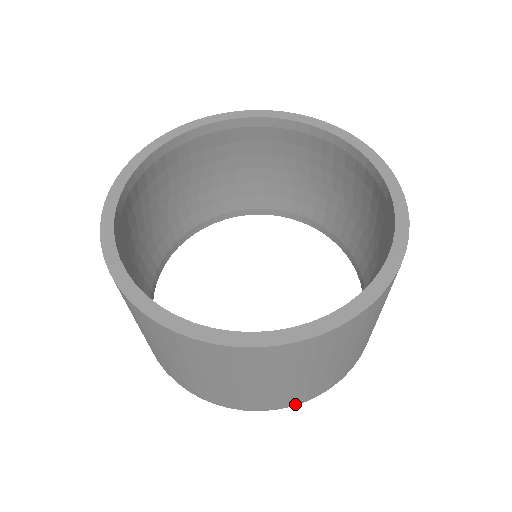
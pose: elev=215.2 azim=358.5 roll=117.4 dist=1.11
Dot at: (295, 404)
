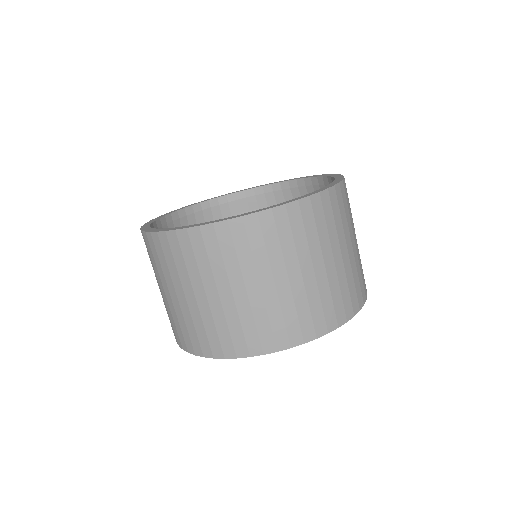
Dot at: (355, 312)
